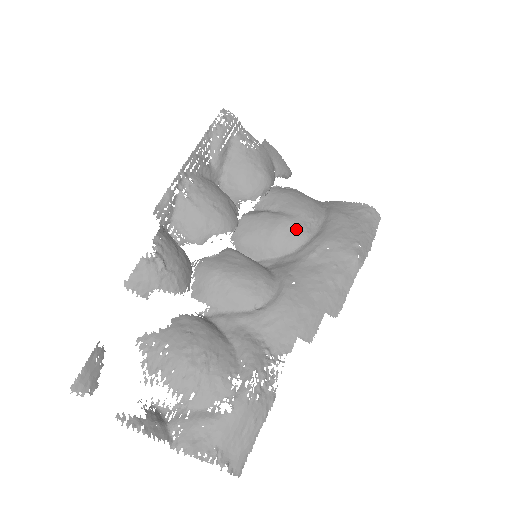
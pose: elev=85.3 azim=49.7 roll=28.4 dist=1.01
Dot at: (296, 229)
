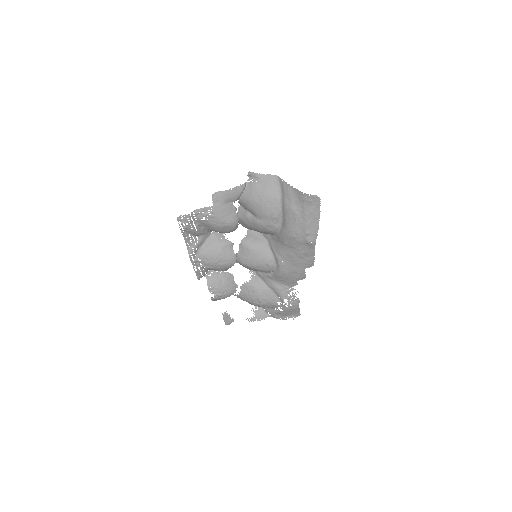
Dot at: (269, 228)
